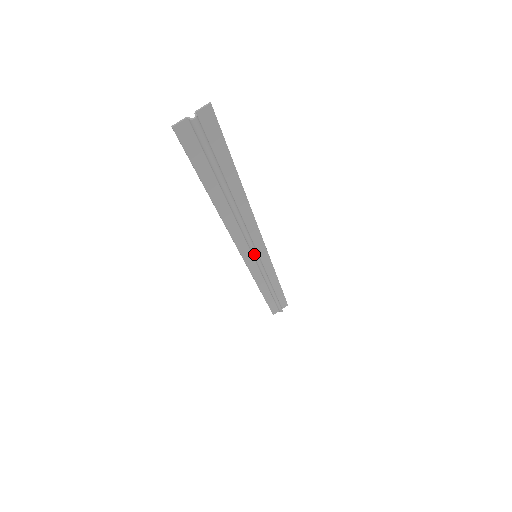
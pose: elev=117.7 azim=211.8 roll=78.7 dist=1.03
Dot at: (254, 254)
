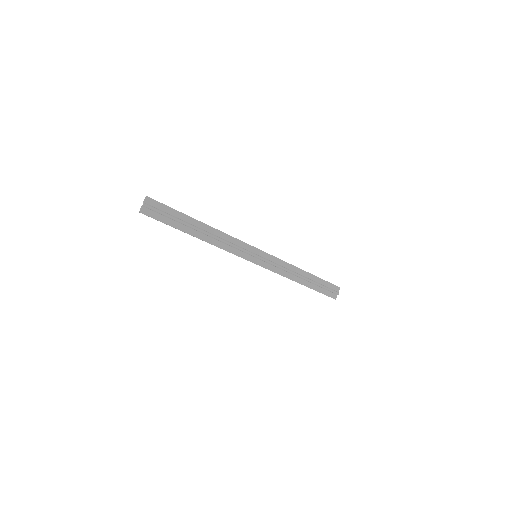
Dot at: (251, 254)
